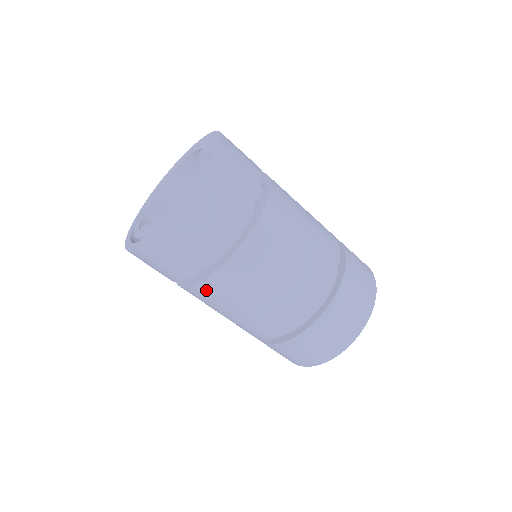
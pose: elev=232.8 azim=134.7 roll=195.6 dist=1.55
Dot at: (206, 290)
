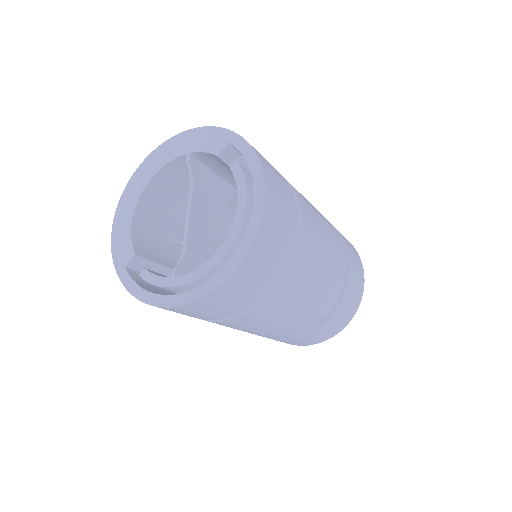
Dot at: (277, 302)
